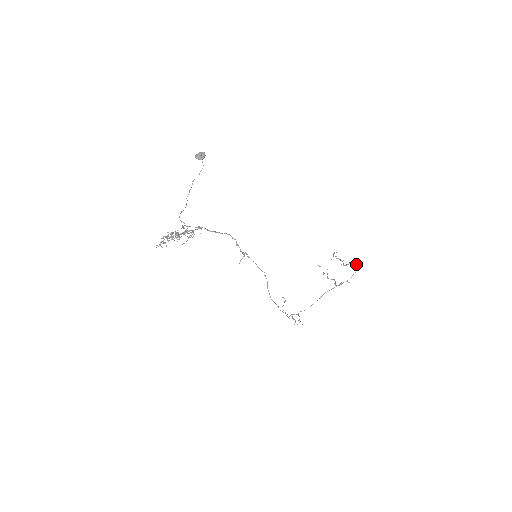
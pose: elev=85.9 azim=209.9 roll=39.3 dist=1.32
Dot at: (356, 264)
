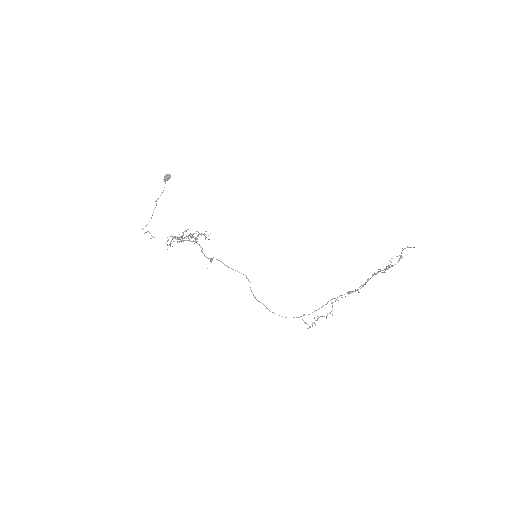
Dot at: occluded
